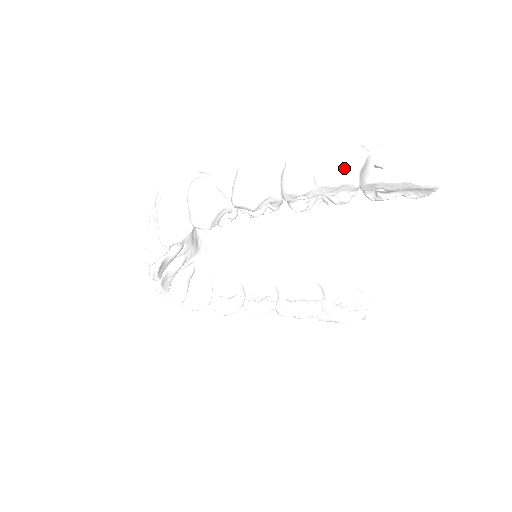
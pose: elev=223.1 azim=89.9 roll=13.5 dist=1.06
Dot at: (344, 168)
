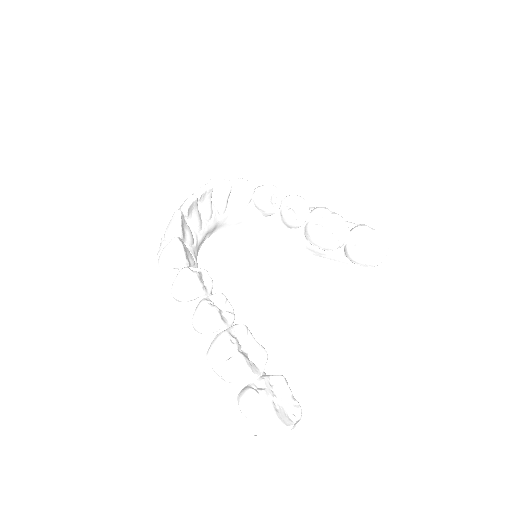
Dot at: occluded
